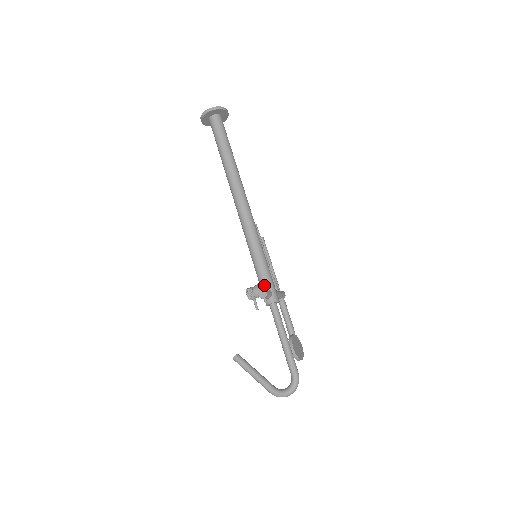
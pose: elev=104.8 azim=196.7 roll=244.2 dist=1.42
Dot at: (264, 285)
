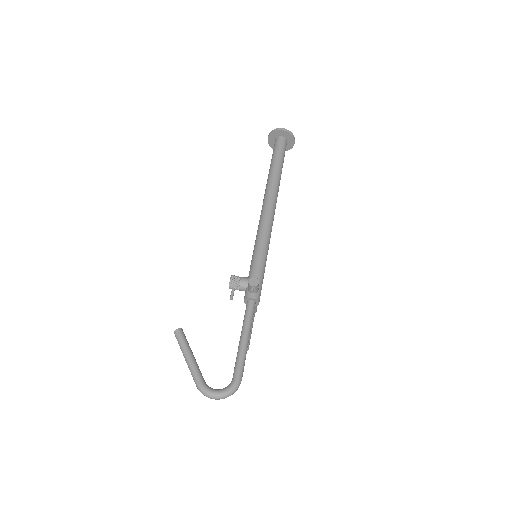
Dot at: occluded
